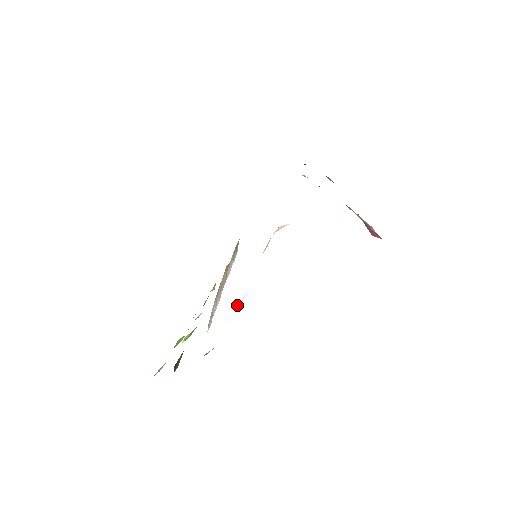
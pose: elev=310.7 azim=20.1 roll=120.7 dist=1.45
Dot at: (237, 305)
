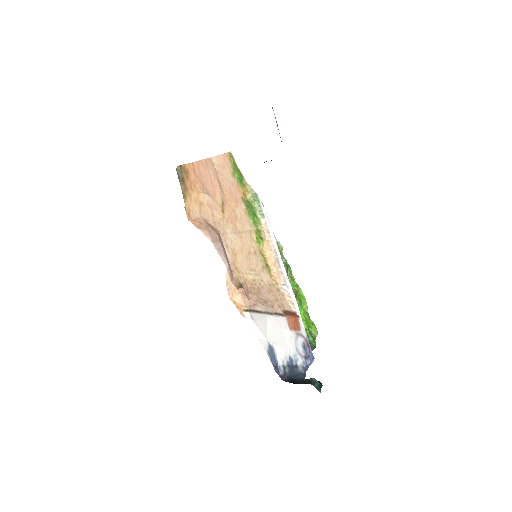
Dot at: (275, 347)
